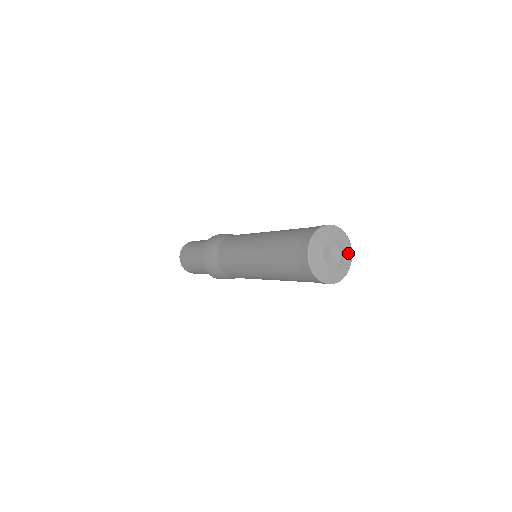
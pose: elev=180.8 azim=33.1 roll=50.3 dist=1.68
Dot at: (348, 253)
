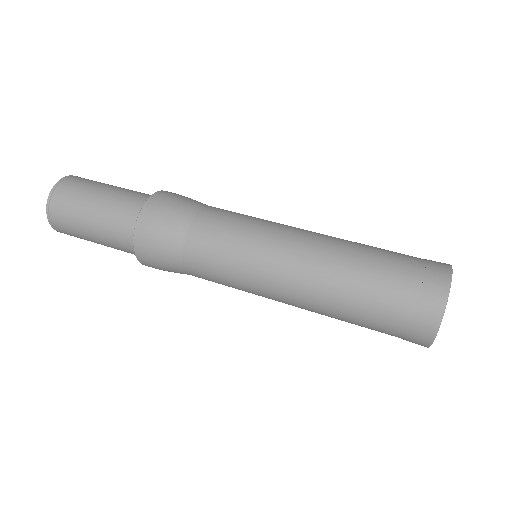
Dot at: occluded
